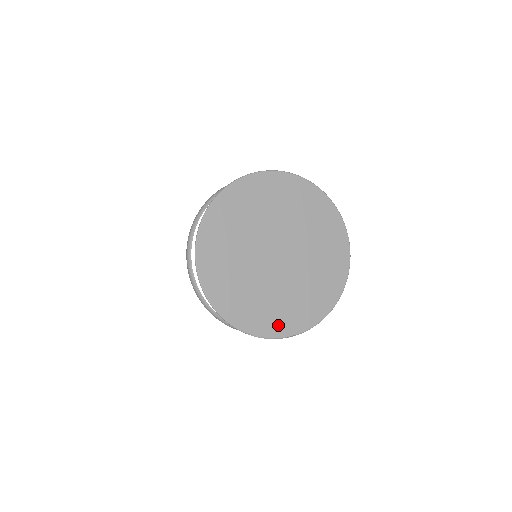
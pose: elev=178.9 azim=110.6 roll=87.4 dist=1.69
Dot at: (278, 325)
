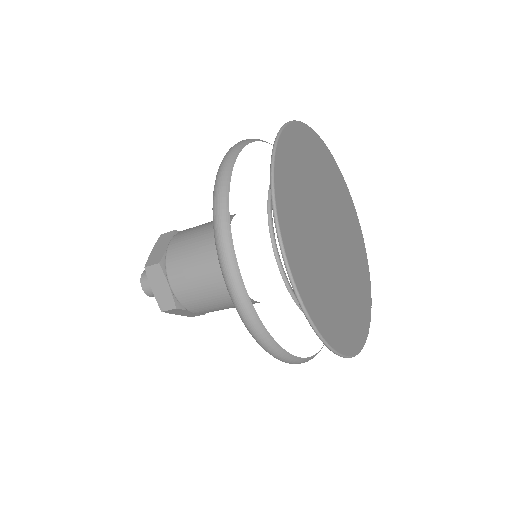
Dot at: (364, 316)
